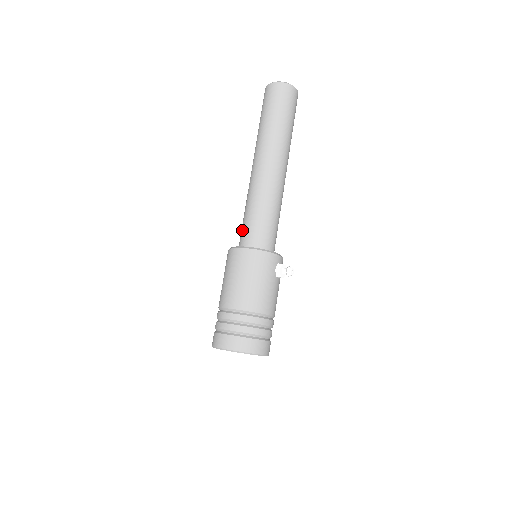
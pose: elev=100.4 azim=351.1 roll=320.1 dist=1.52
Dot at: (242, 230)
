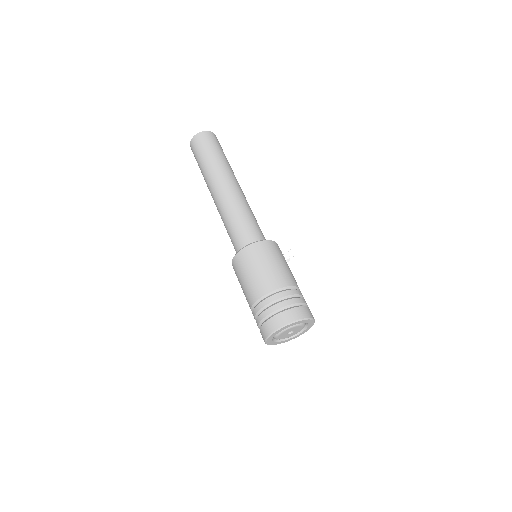
Dot at: (237, 238)
